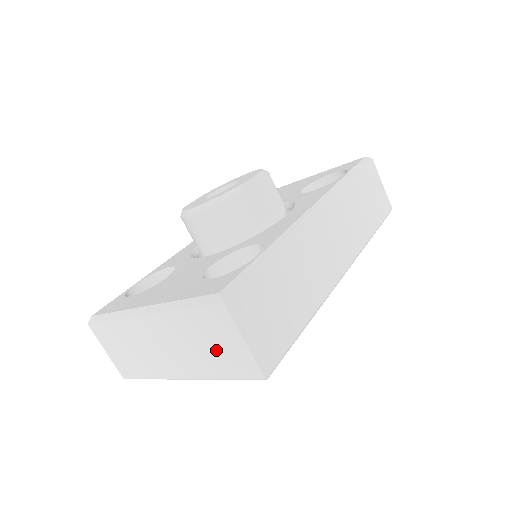
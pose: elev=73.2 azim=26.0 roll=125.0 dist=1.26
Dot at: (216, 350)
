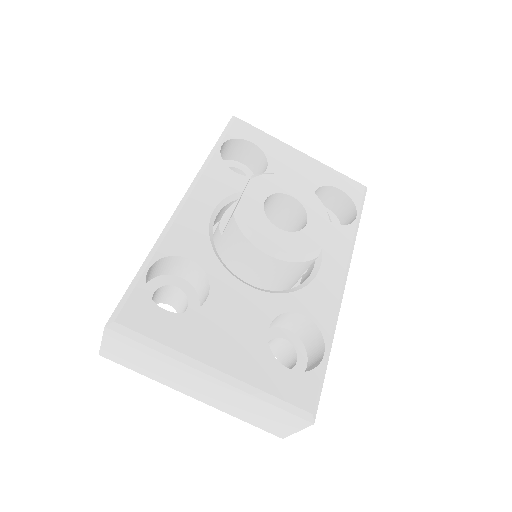
Dot at: (262, 418)
